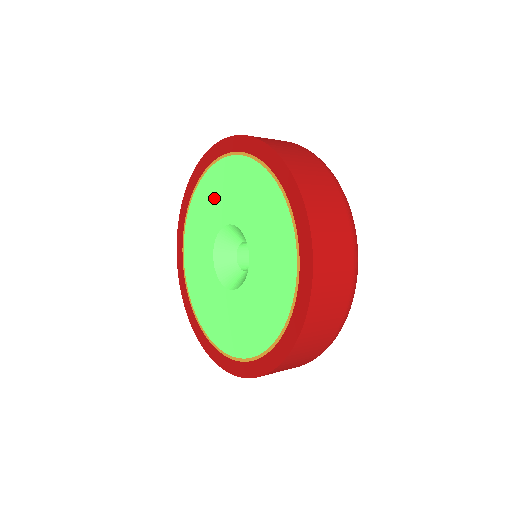
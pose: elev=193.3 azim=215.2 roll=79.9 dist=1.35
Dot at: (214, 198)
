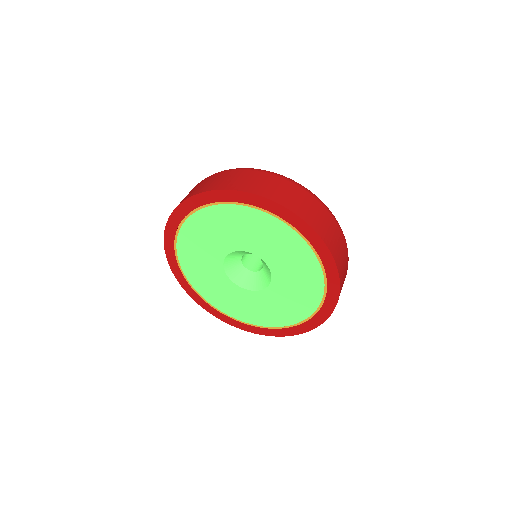
Dot at: (204, 273)
